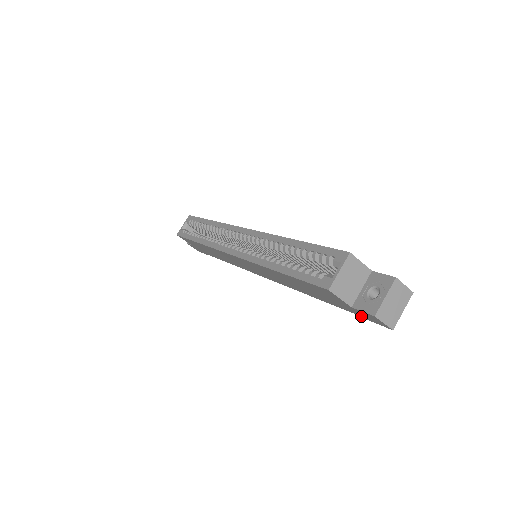
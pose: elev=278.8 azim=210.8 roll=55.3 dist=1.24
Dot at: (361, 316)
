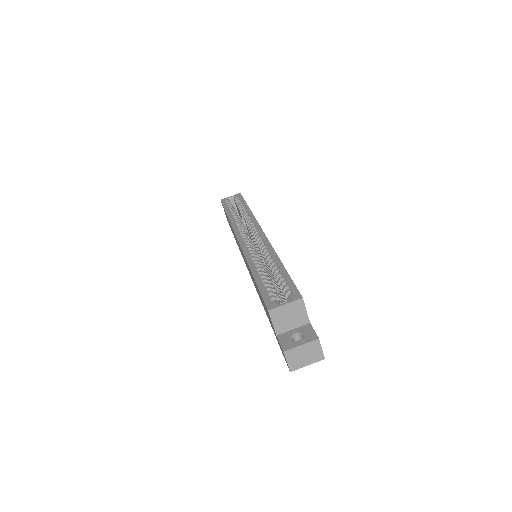
Dot at: (280, 348)
